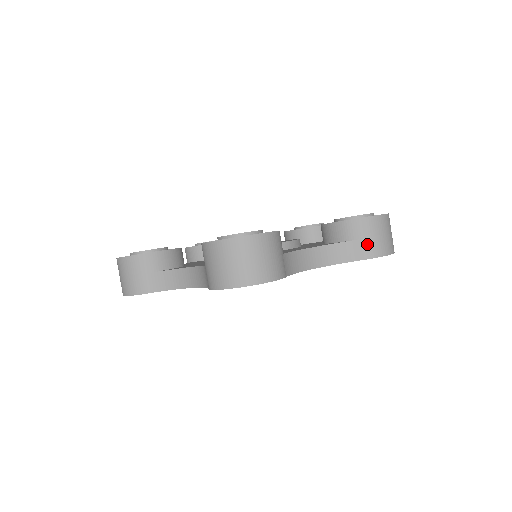
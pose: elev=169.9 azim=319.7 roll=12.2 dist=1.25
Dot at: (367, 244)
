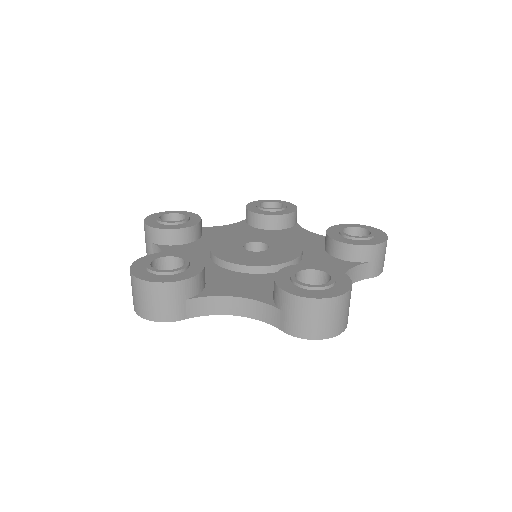
Dot at: (289, 320)
